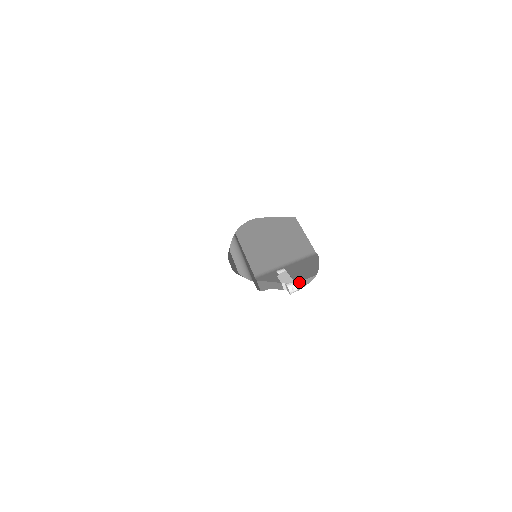
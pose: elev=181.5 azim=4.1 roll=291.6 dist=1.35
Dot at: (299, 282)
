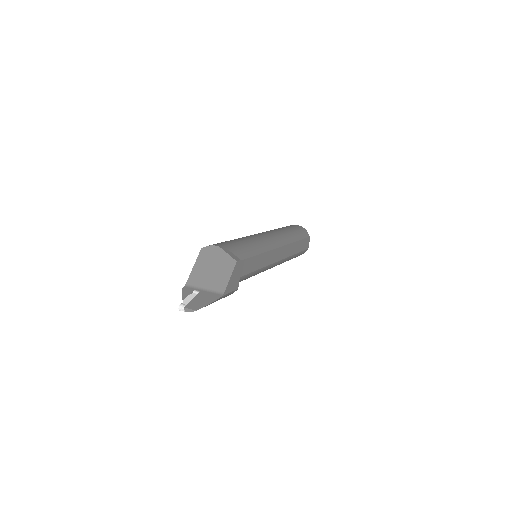
Dot at: (186, 308)
